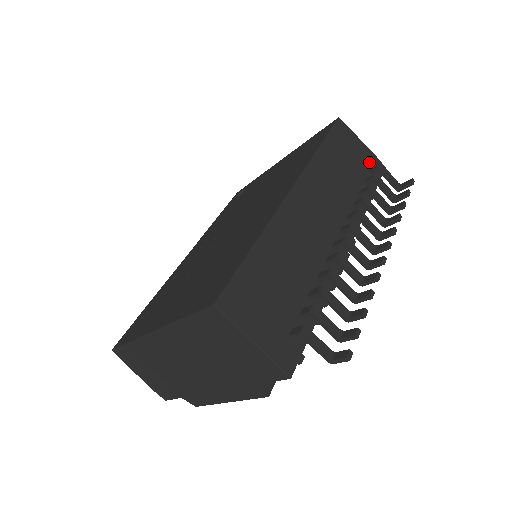
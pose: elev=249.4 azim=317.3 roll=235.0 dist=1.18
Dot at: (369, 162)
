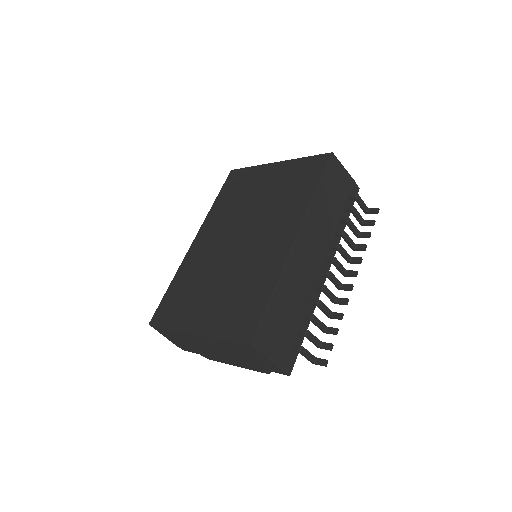
Dot at: (349, 189)
